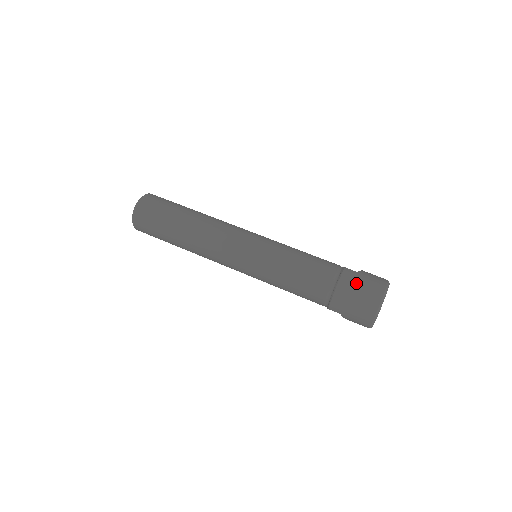
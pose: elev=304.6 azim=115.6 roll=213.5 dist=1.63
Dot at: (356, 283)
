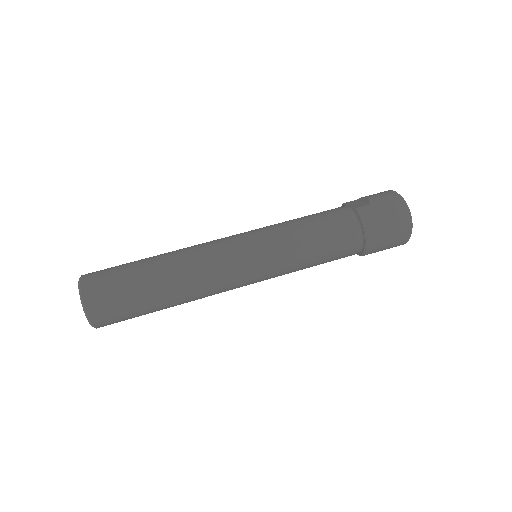
Dot at: (380, 217)
